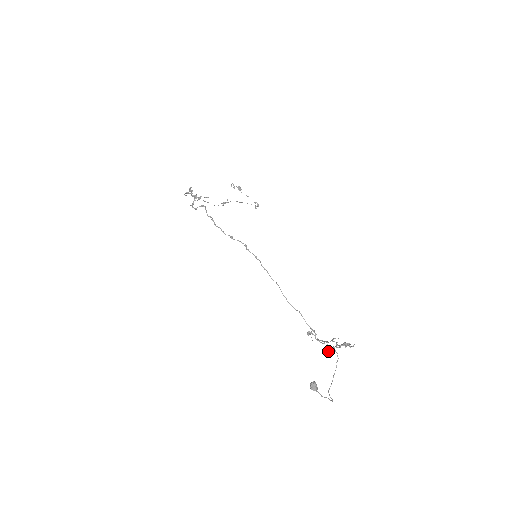
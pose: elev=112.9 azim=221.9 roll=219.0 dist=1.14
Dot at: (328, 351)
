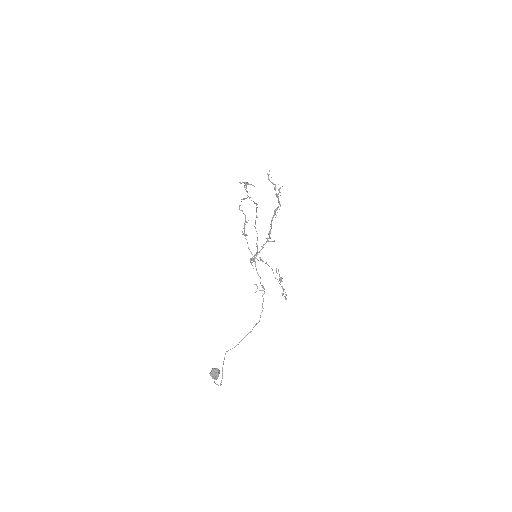
Dot at: (256, 284)
